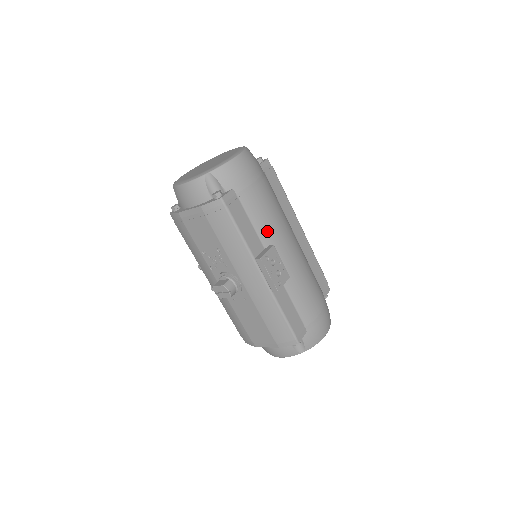
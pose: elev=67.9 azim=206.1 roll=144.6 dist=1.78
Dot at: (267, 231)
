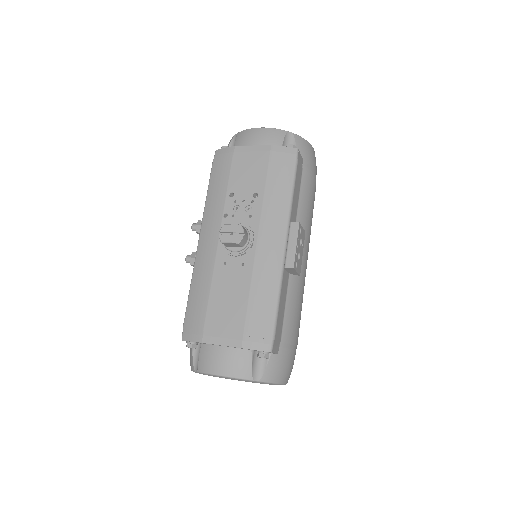
Dot at: (304, 219)
